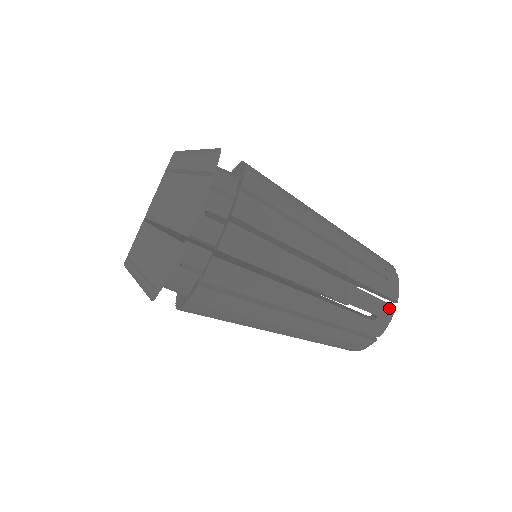
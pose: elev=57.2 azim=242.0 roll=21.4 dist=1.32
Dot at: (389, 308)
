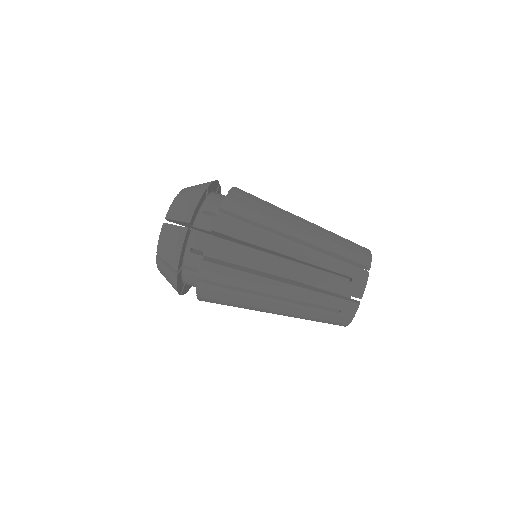
Dot at: (362, 272)
